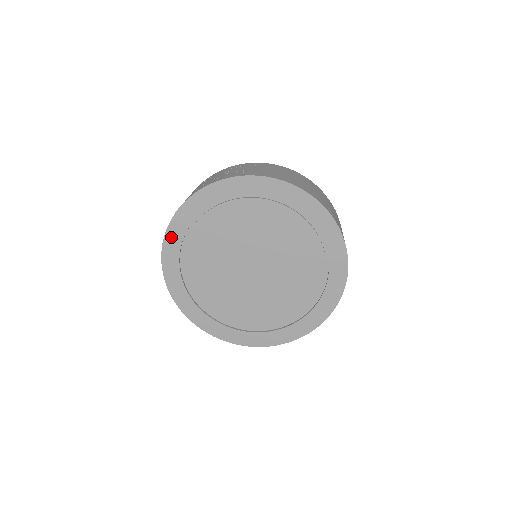
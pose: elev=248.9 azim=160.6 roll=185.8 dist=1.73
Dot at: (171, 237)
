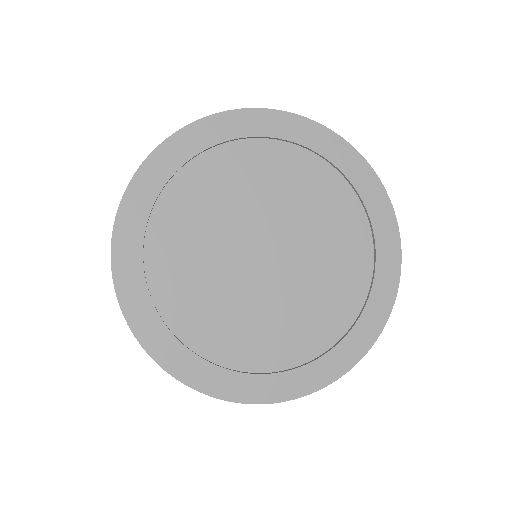
Dot at: (161, 158)
